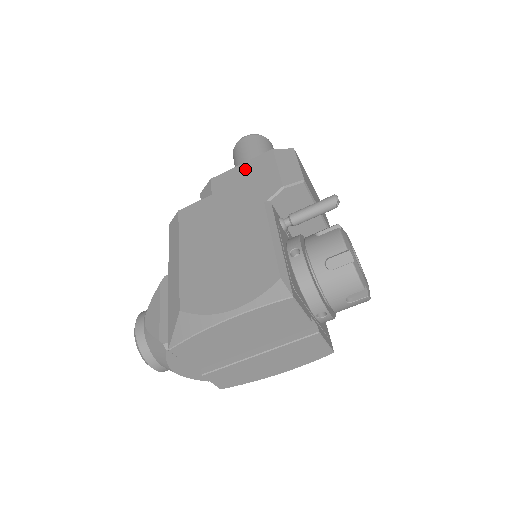
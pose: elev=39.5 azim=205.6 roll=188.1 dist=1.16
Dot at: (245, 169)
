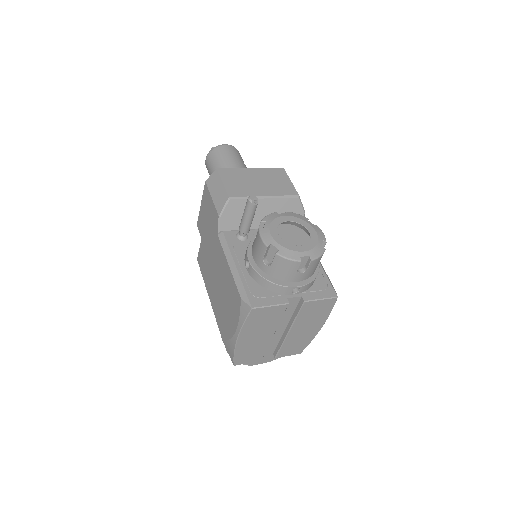
Dot at: (203, 208)
